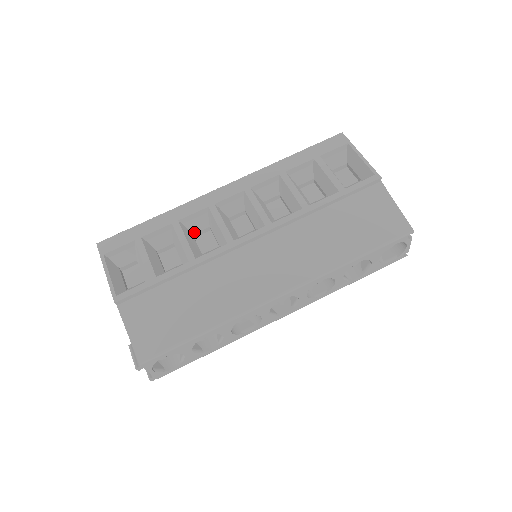
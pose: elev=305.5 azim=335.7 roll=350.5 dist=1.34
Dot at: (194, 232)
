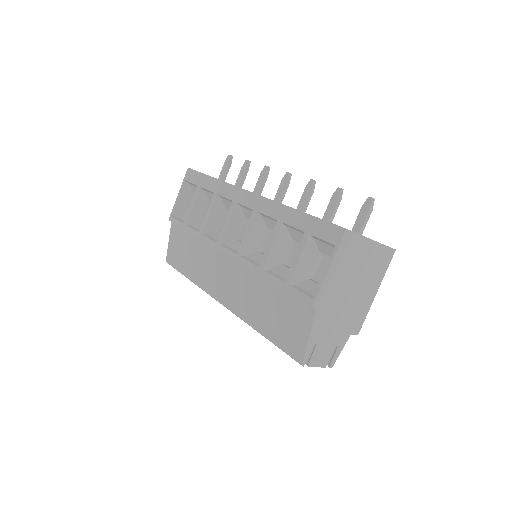
Dot at: (227, 208)
